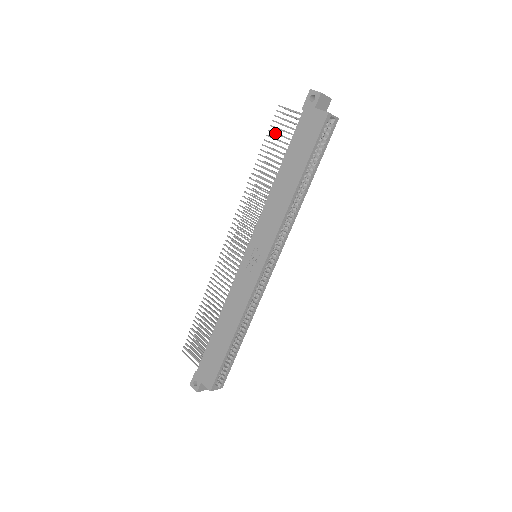
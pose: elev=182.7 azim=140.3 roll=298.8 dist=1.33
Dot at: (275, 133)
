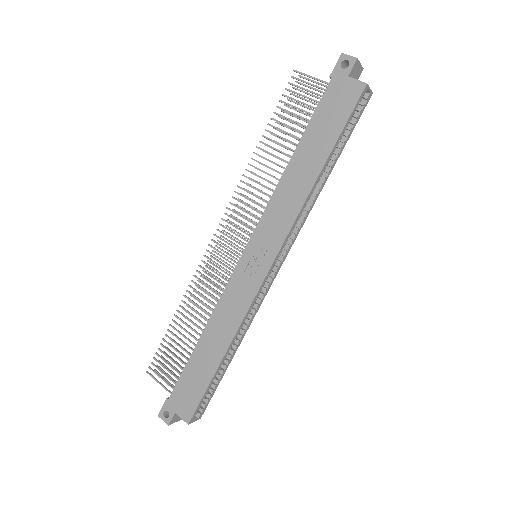
Dot at: (289, 104)
